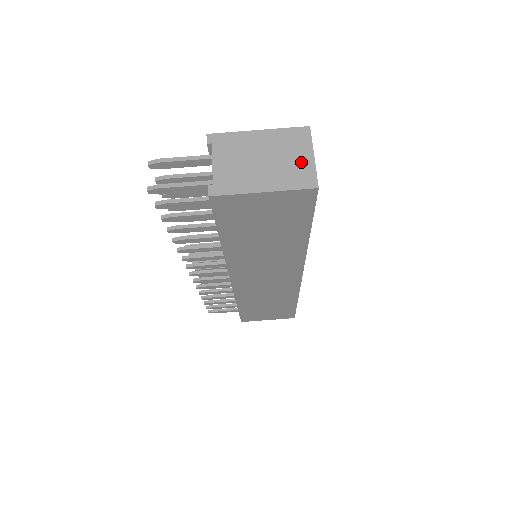
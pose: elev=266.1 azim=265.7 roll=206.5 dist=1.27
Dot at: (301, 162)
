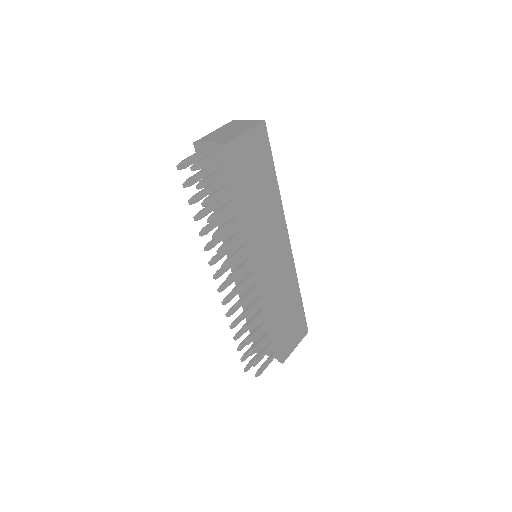
Dot at: (246, 123)
